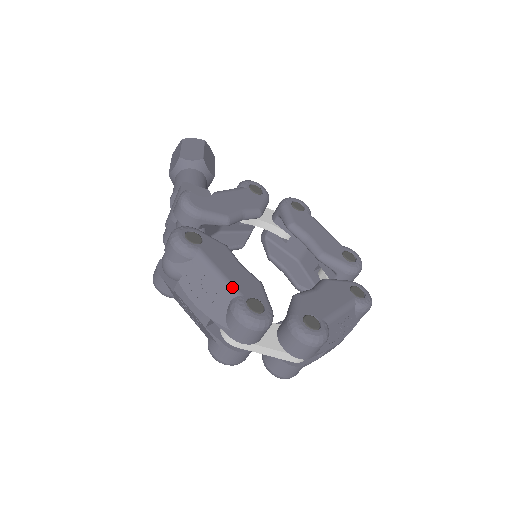
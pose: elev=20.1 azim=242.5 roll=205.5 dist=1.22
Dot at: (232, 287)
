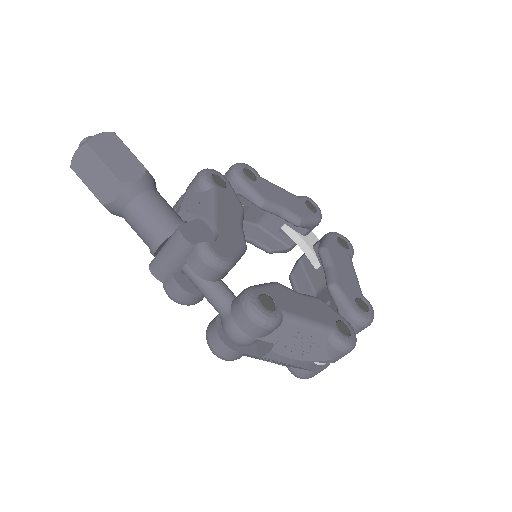
Dot at: (324, 327)
